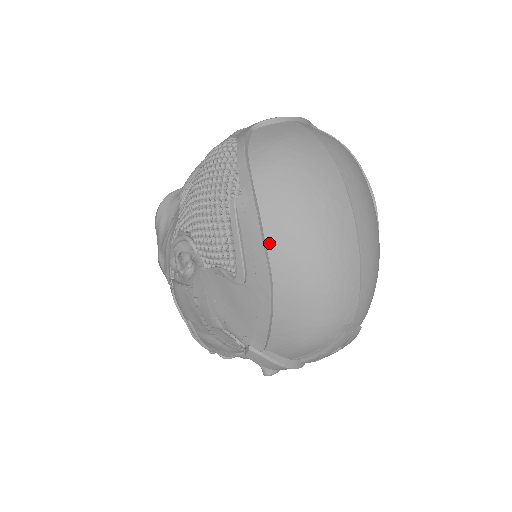
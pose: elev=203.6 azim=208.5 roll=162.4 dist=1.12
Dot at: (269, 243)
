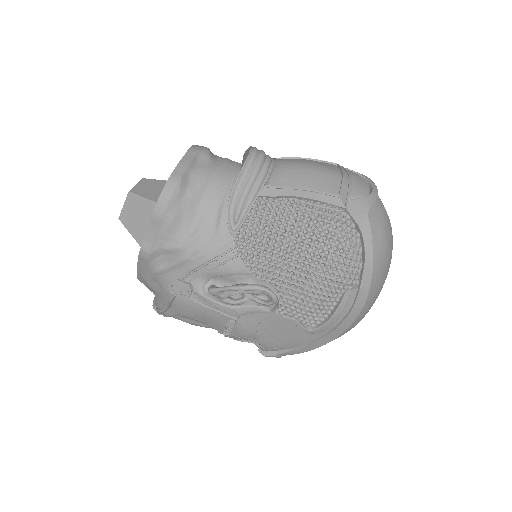
Dot at: (355, 317)
